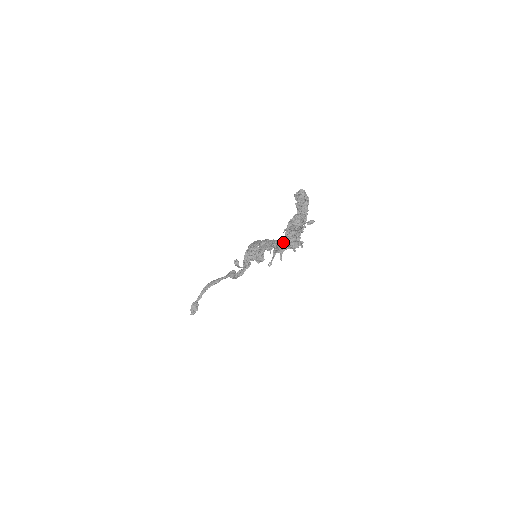
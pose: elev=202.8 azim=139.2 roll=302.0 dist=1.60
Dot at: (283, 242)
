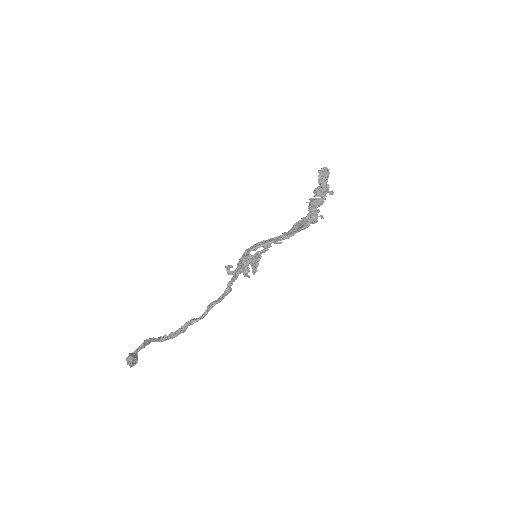
Dot at: (314, 199)
